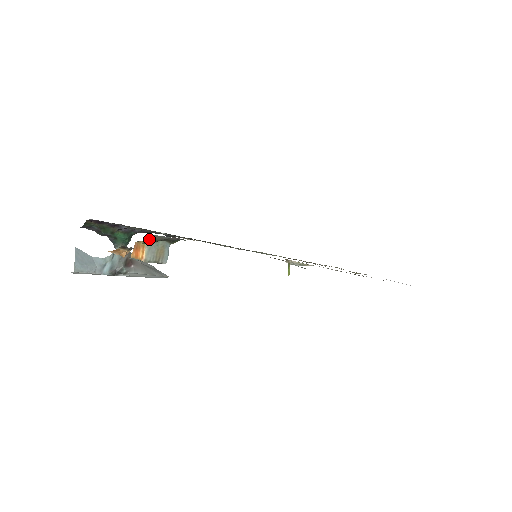
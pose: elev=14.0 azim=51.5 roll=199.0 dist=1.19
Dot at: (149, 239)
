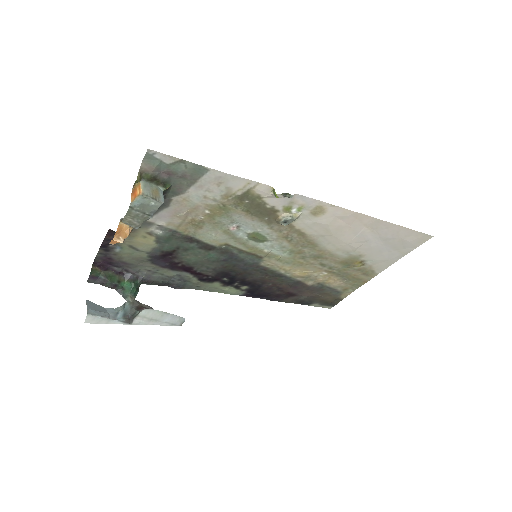
Dot at: (142, 173)
